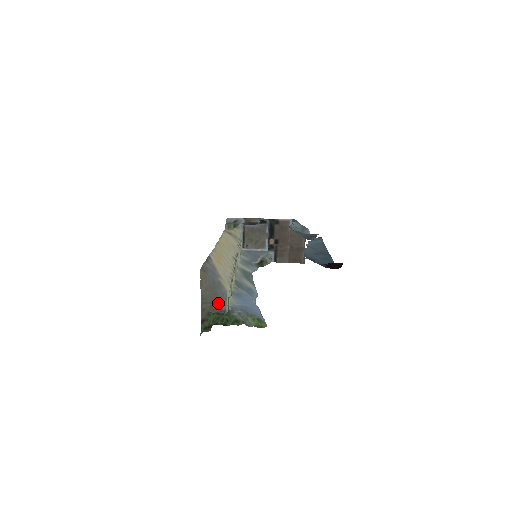
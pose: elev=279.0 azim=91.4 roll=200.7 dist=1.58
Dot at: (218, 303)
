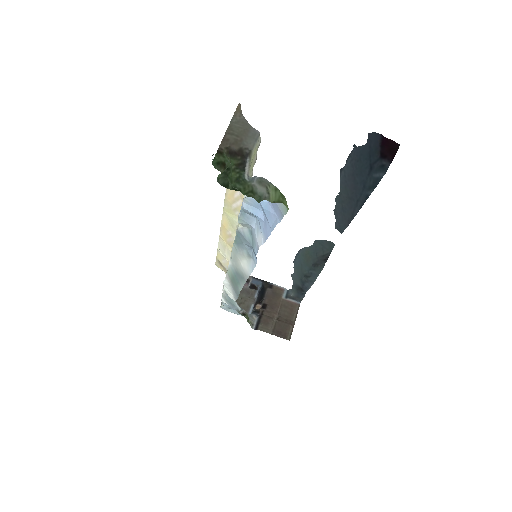
Dot at: (246, 140)
